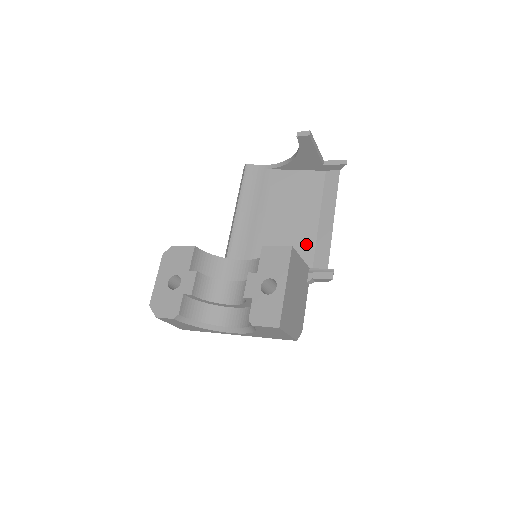
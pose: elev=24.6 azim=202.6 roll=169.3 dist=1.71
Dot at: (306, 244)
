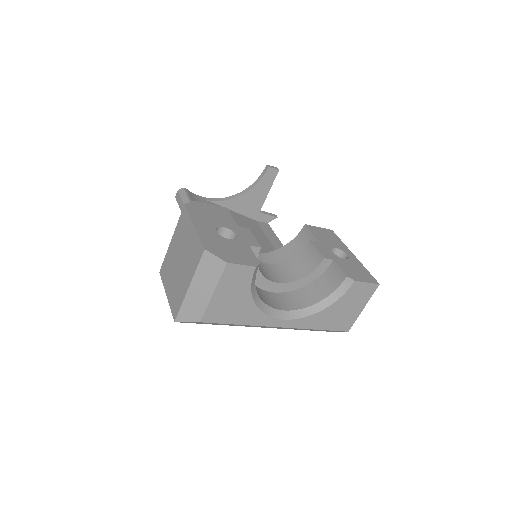
Dot at: occluded
